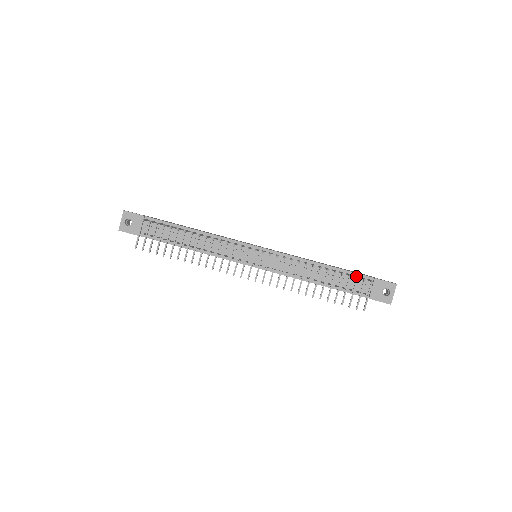
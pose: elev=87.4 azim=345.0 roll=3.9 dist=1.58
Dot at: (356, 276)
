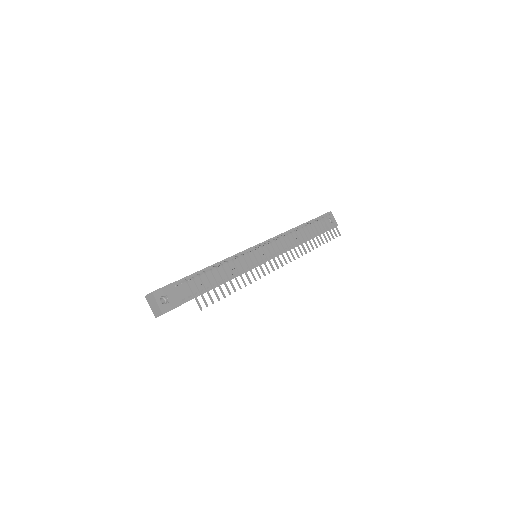
Dot at: (321, 217)
